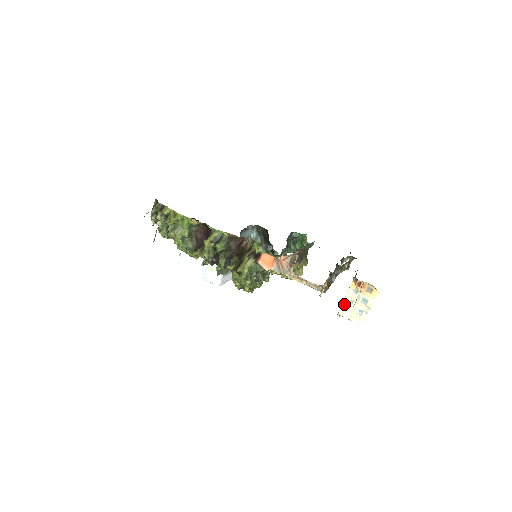
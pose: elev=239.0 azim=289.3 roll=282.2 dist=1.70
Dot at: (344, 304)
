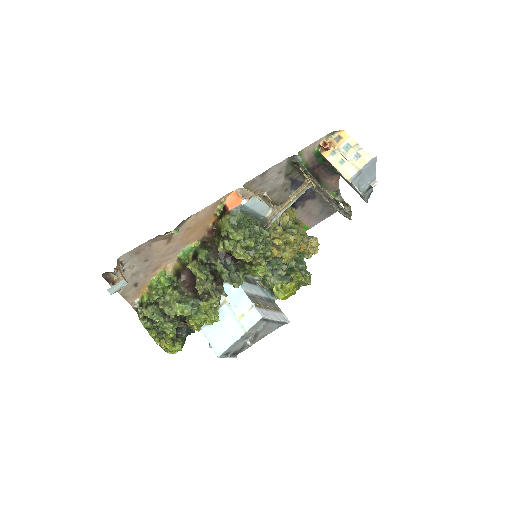
Dot at: (340, 170)
